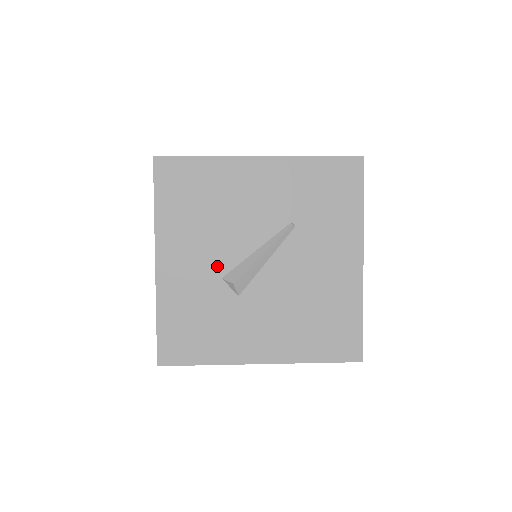
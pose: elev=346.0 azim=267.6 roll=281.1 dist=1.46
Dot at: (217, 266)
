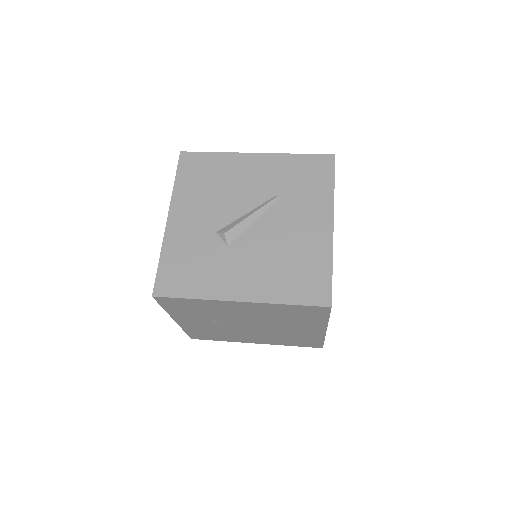
Dot at: (214, 223)
